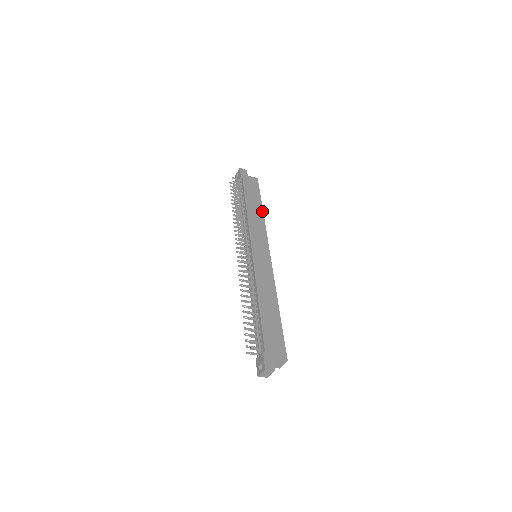
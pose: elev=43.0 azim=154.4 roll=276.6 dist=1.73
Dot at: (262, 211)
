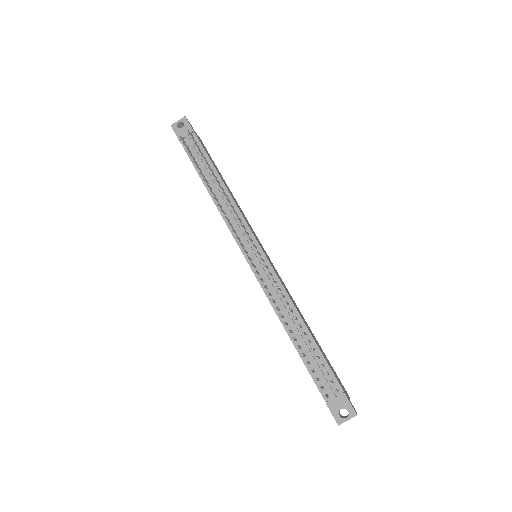
Dot at: occluded
